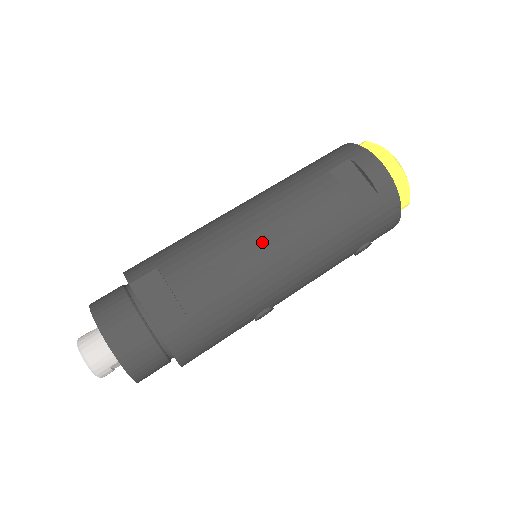
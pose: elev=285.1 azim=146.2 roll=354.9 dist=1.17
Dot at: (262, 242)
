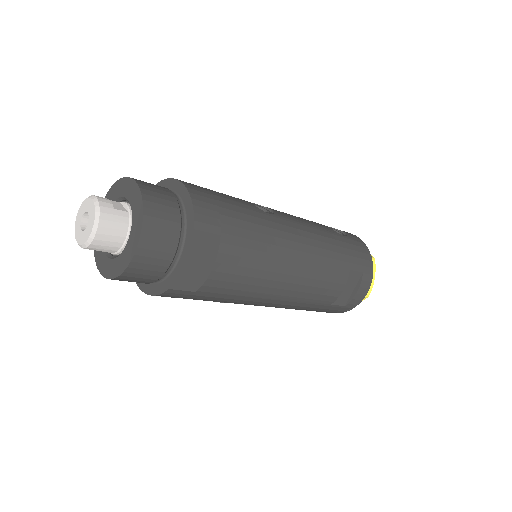
Dot at: (283, 284)
